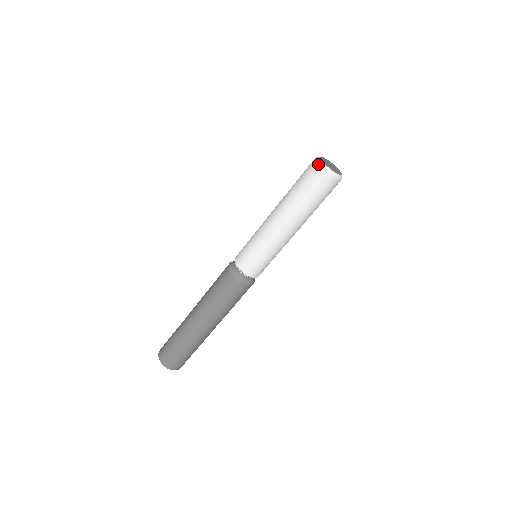
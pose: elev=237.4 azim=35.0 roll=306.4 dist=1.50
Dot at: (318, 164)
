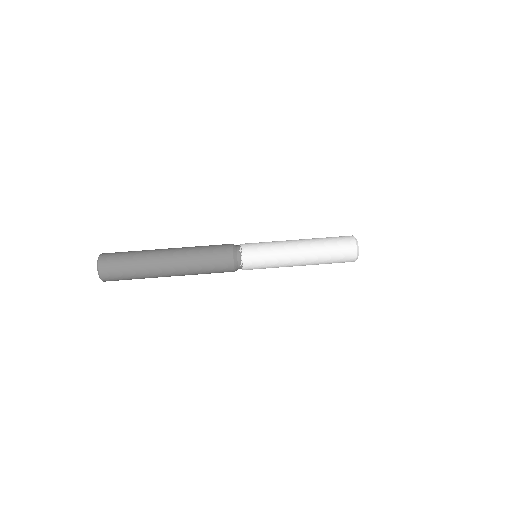
Dot at: (356, 244)
